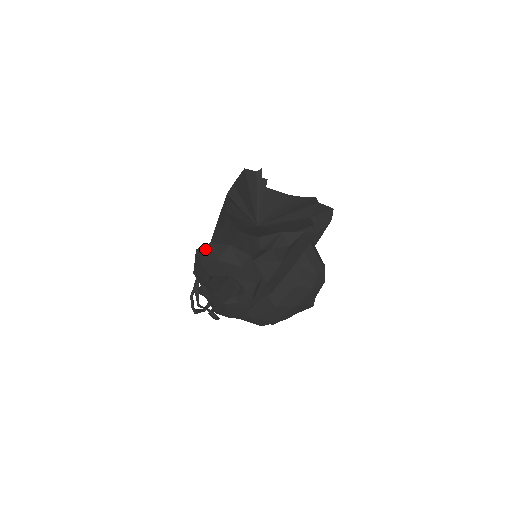
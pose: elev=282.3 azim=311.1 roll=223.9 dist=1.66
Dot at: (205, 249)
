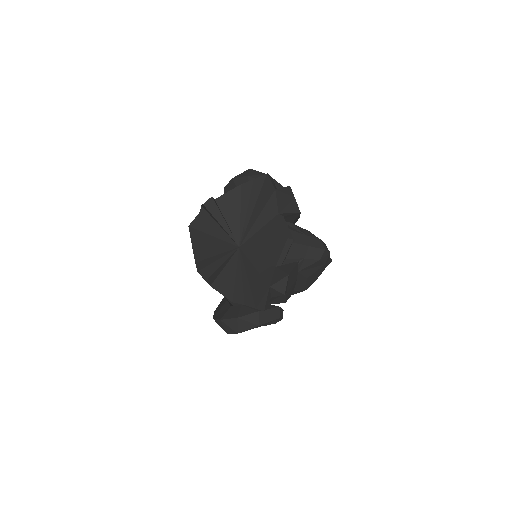
Dot at: (220, 323)
